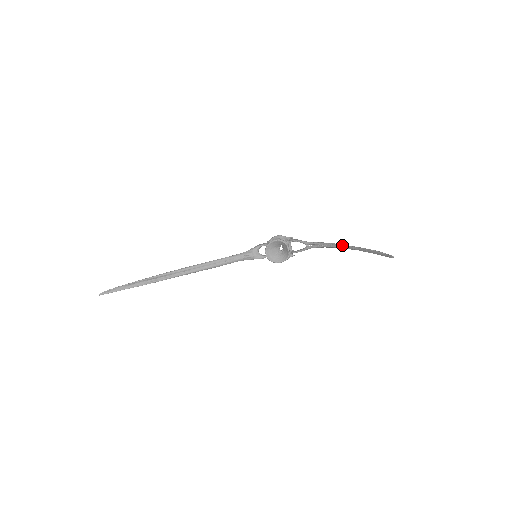
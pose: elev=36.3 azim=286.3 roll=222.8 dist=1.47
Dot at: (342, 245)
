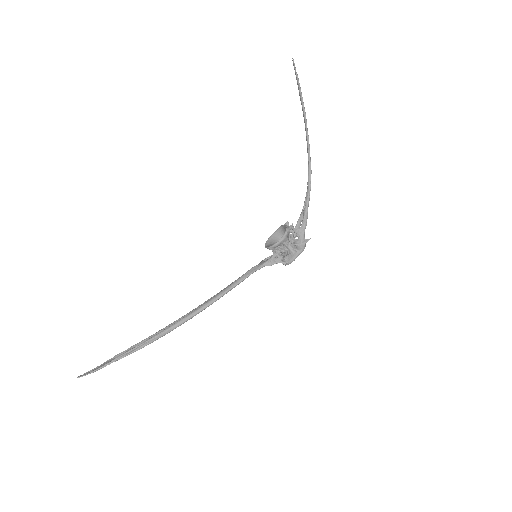
Dot at: (307, 152)
